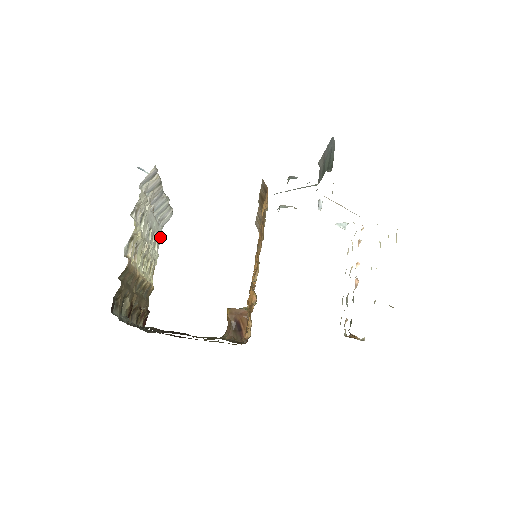
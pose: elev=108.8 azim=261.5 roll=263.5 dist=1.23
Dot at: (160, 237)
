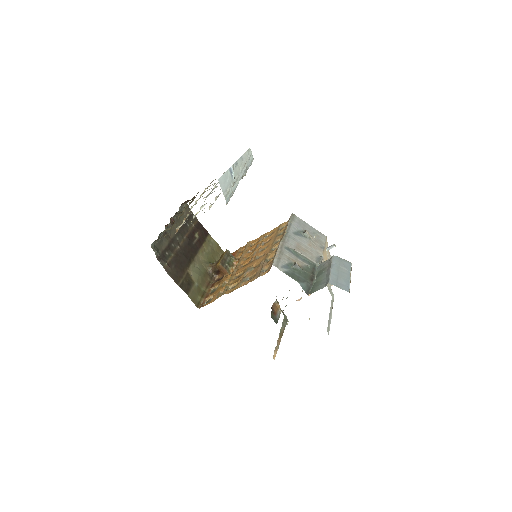
Dot at: occluded
